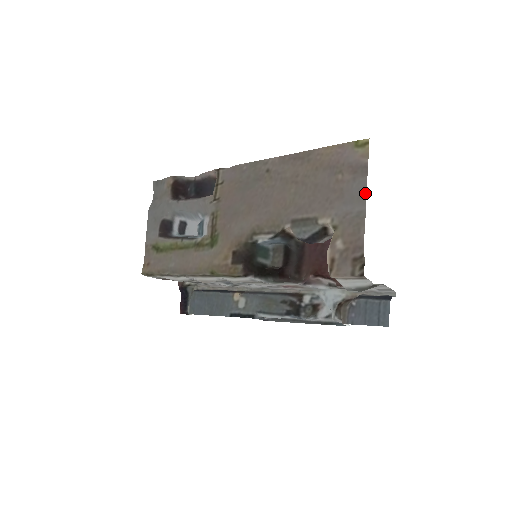
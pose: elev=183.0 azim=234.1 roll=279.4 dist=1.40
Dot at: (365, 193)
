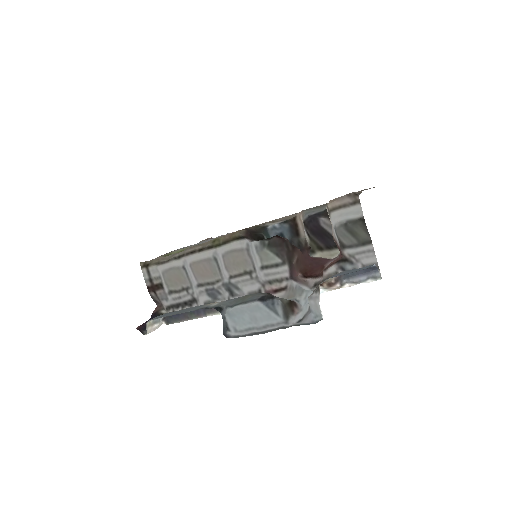
Dot at: occluded
